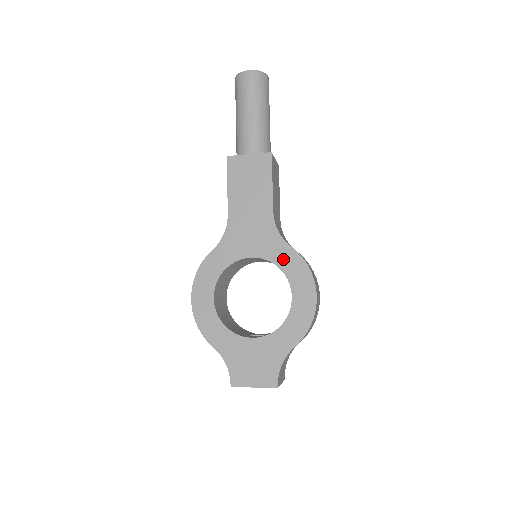
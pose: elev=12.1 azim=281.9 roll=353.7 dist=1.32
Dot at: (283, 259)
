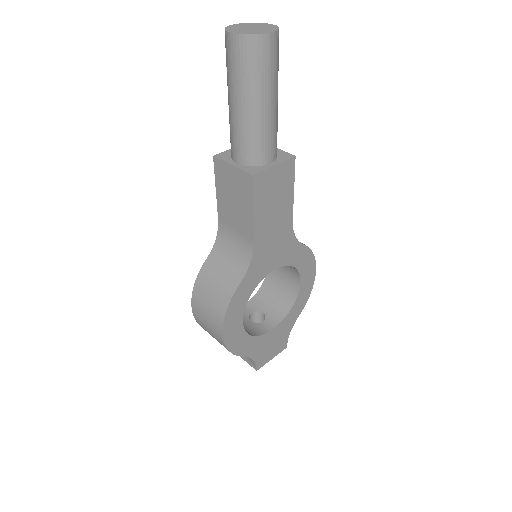
Dot at: (297, 258)
